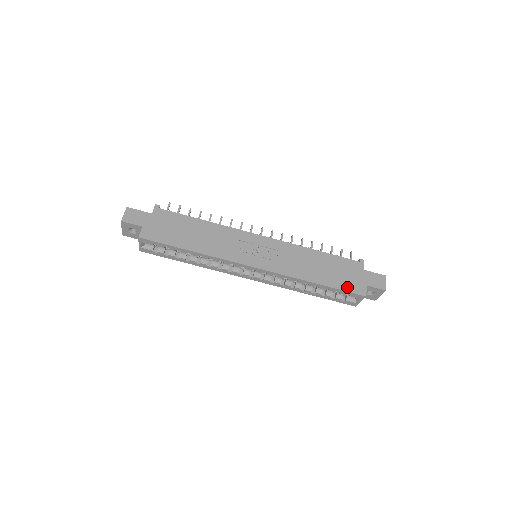
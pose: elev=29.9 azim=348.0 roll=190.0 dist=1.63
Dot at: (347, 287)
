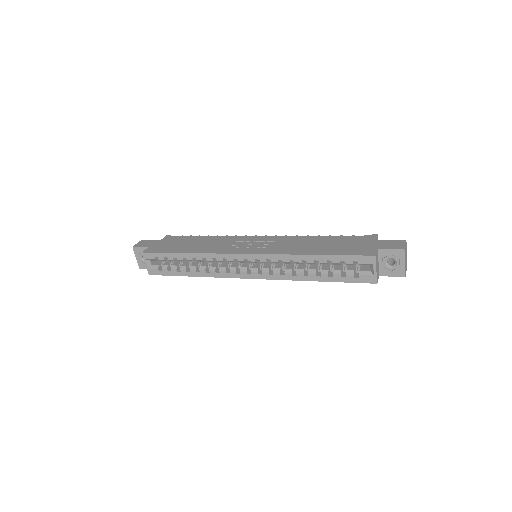
Dot at: (351, 252)
